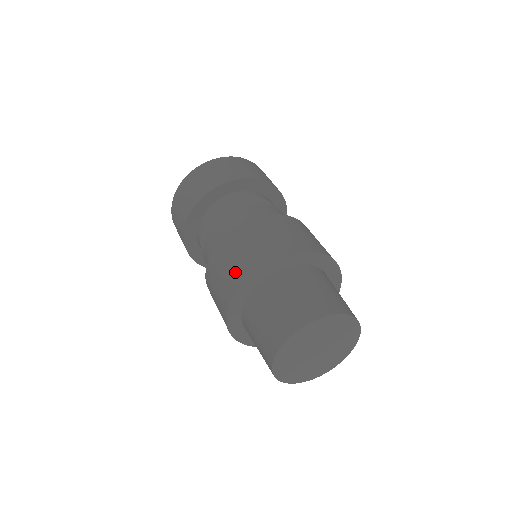
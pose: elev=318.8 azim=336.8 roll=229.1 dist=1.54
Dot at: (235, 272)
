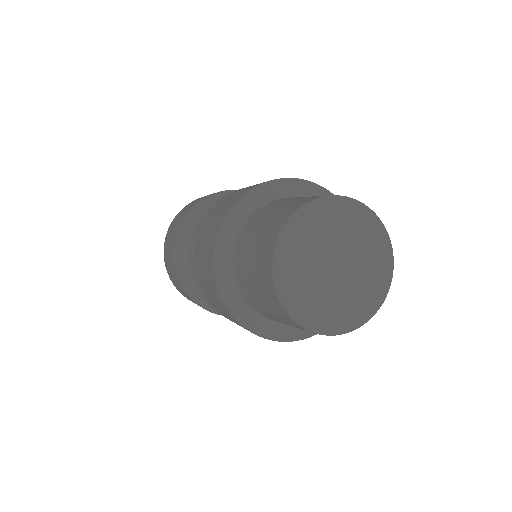
Dot at: (243, 191)
